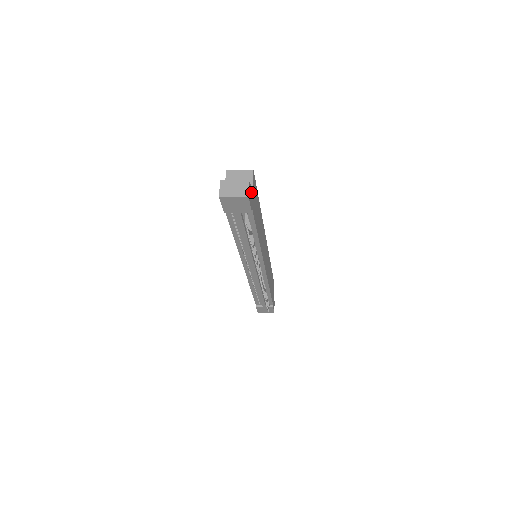
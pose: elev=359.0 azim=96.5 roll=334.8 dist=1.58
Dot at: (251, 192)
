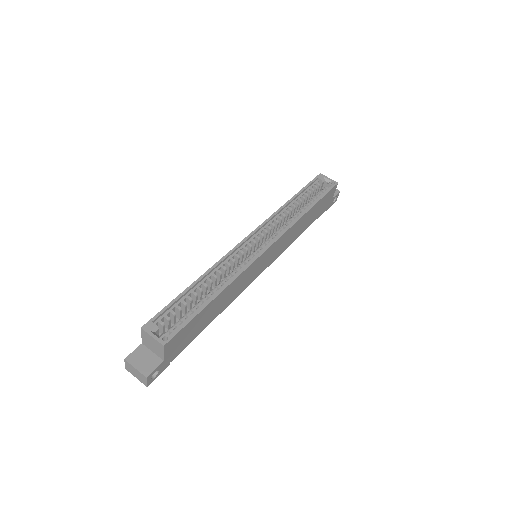
Dot at: (160, 366)
